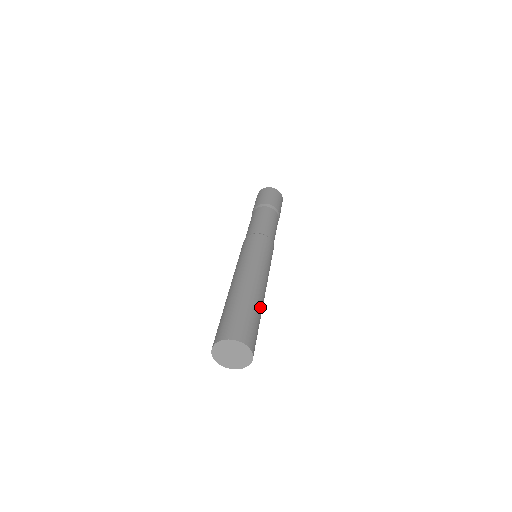
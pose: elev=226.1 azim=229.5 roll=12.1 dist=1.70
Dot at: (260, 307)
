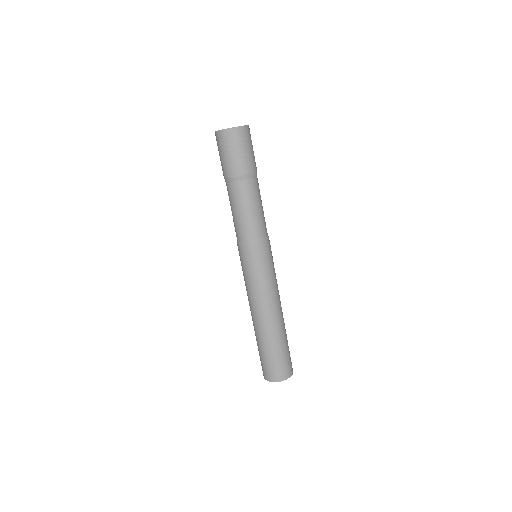
Dot at: occluded
